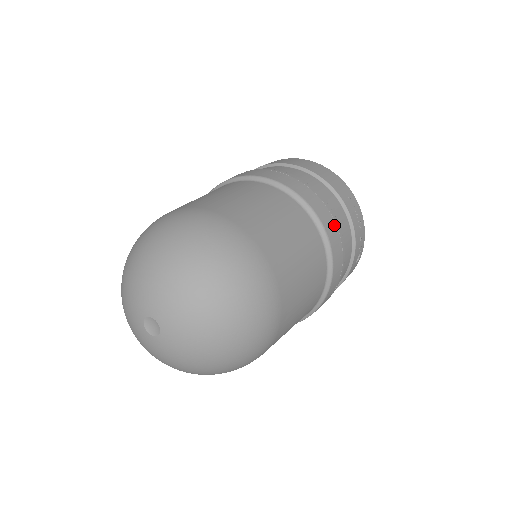
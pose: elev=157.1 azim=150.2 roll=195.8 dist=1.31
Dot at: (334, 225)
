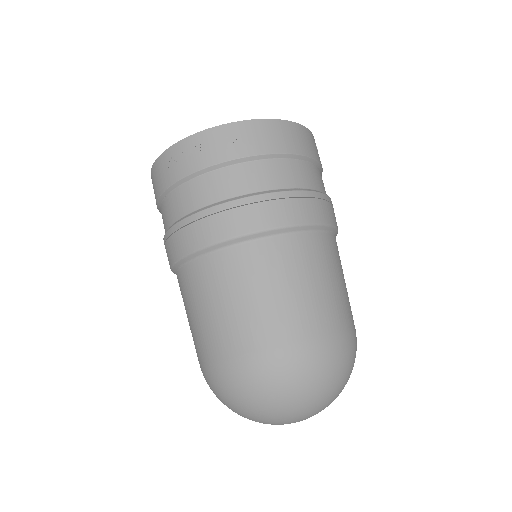
Dot at: occluded
